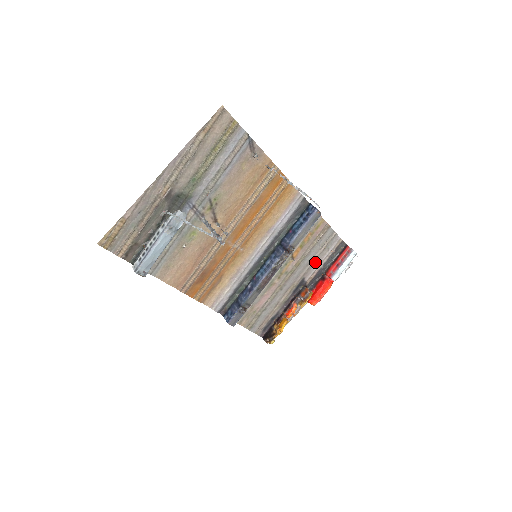
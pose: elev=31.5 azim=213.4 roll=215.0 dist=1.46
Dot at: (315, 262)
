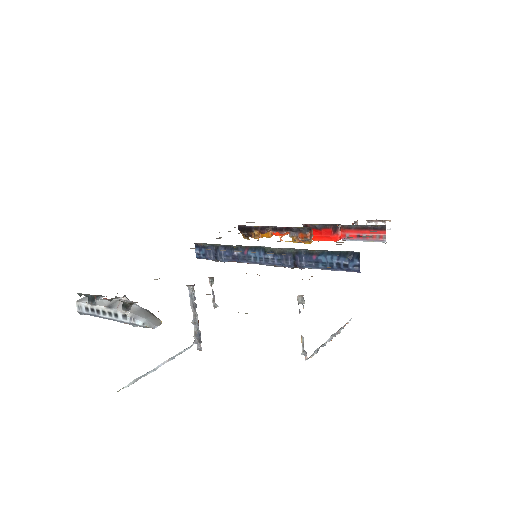
Dot at: occluded
